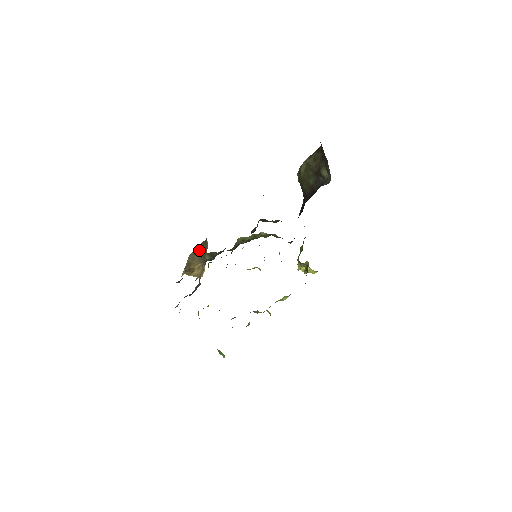
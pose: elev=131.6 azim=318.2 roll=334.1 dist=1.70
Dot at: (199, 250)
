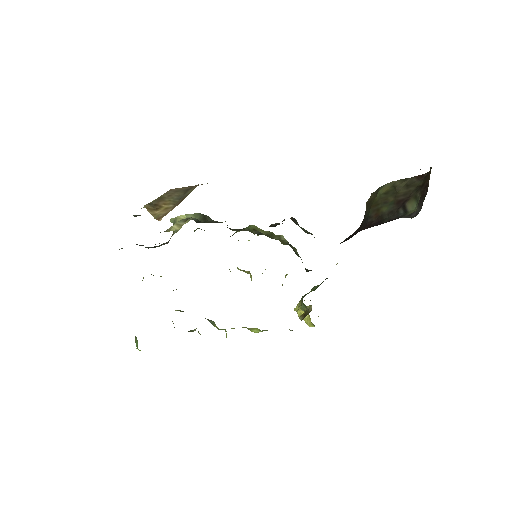
Dot at: (185, 189)
